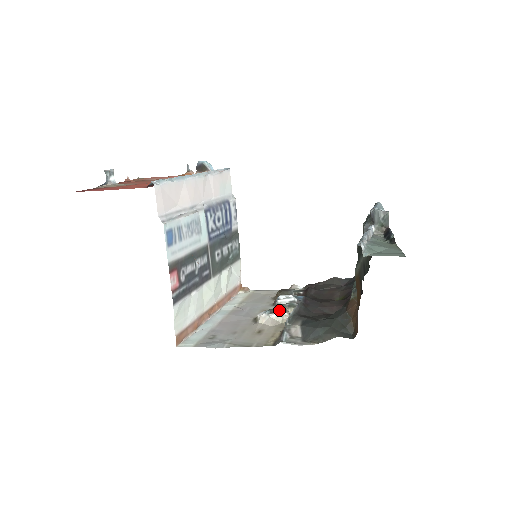
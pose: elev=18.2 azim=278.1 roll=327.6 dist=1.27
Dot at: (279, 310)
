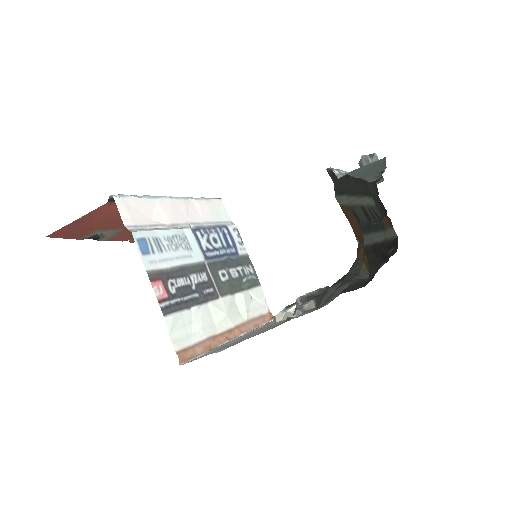
Dot at: occluded
